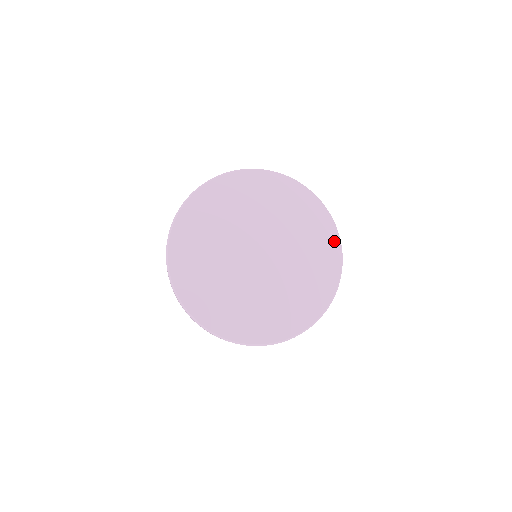
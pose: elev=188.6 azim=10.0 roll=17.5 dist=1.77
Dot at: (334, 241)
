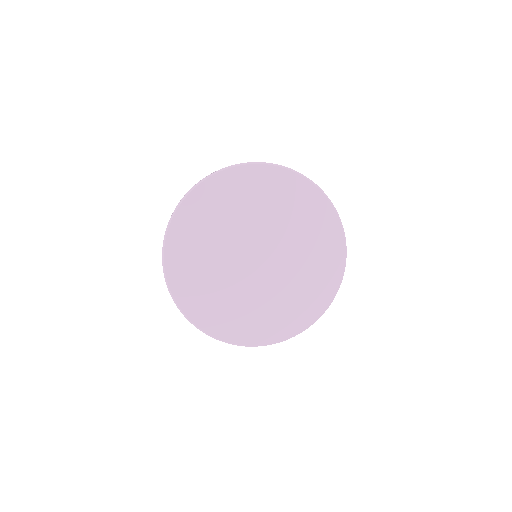
Dot at: (336, 229)
